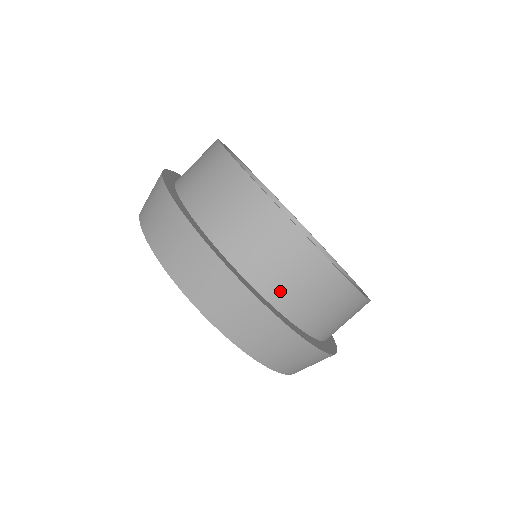
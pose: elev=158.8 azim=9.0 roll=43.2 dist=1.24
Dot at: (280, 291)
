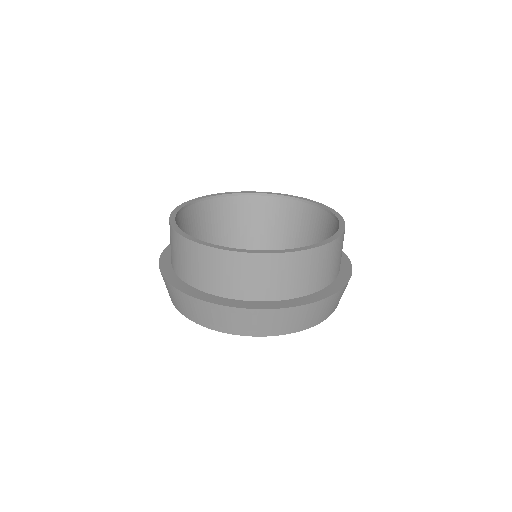
Dot at: (319, 281)
